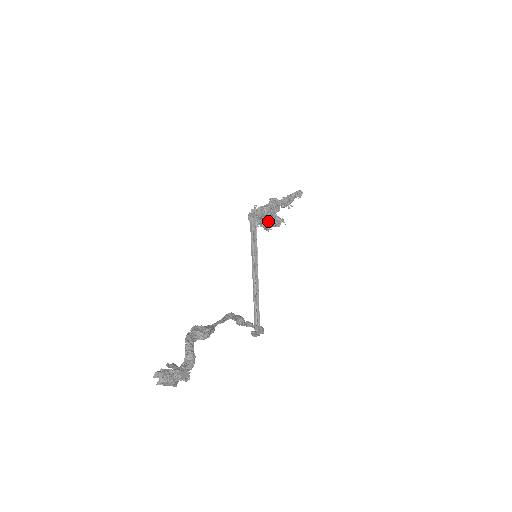
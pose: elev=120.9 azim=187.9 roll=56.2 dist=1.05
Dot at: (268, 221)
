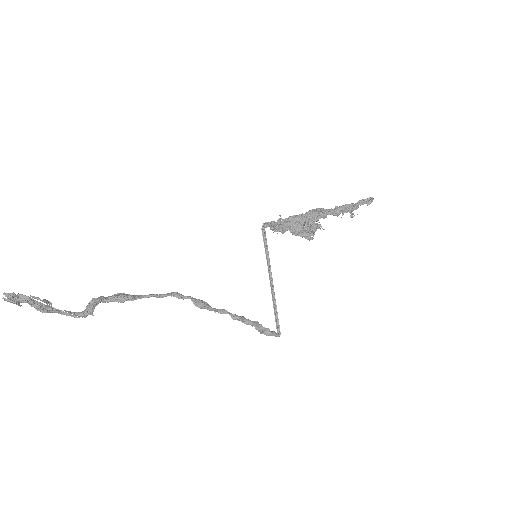
Dot at: (299, 228)
